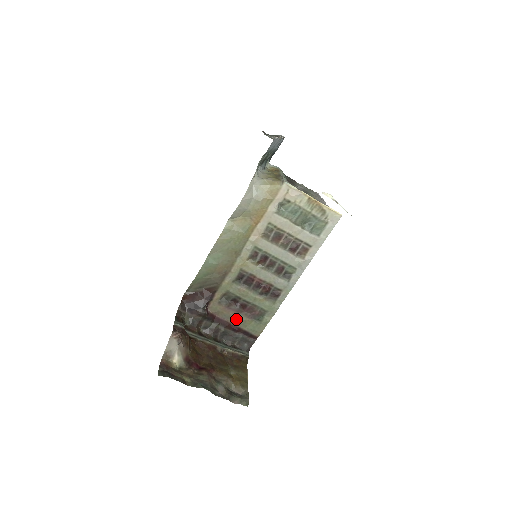
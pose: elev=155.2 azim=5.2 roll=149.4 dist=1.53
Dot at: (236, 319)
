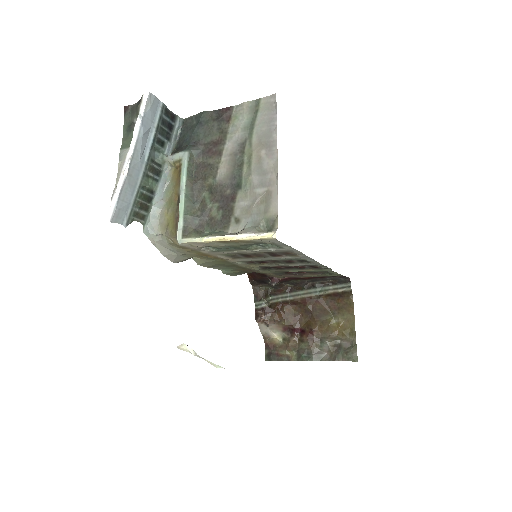
Dot at: (306, 276)
